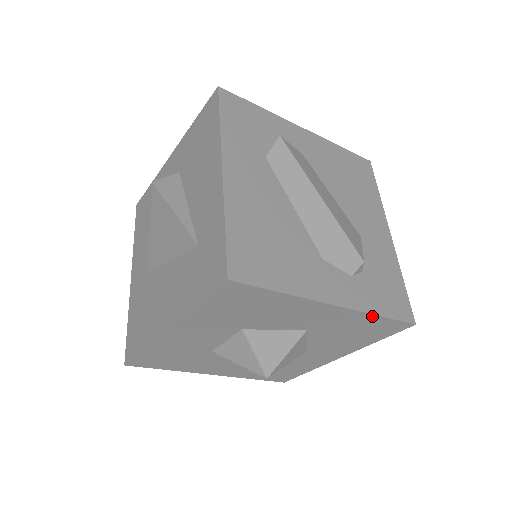
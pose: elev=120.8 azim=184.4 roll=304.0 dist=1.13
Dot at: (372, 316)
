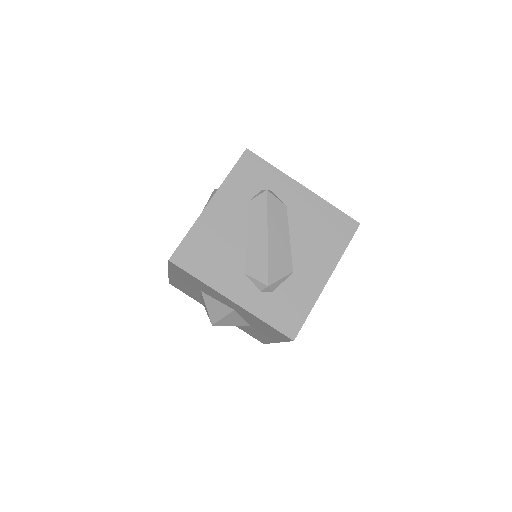
Dot at: (260, 319)
